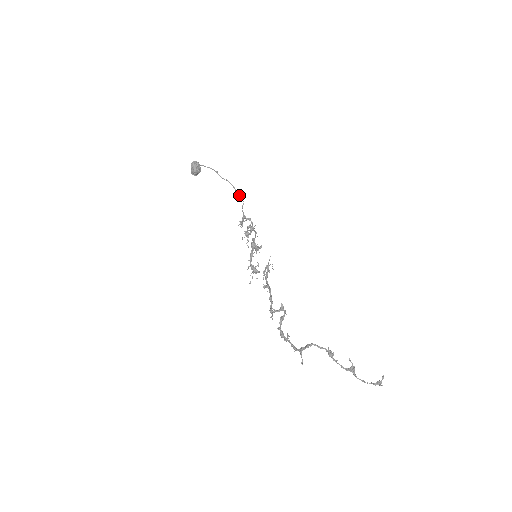
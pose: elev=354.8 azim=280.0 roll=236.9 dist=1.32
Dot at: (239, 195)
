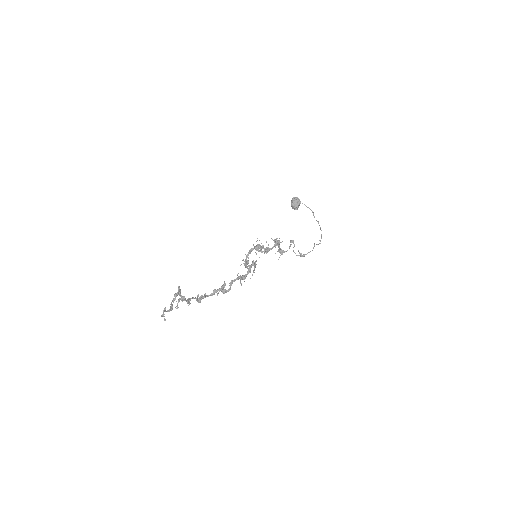
Dot at: (321, 237)
